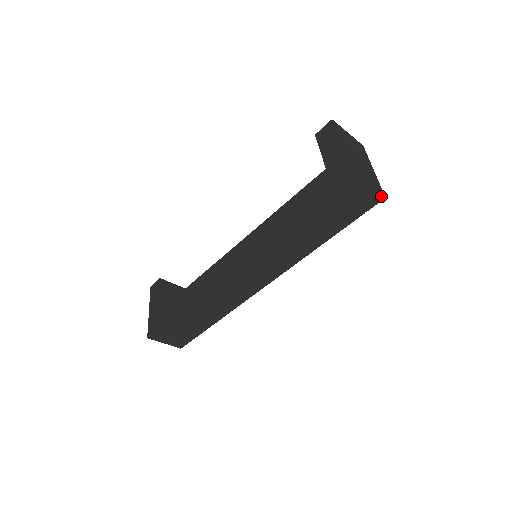
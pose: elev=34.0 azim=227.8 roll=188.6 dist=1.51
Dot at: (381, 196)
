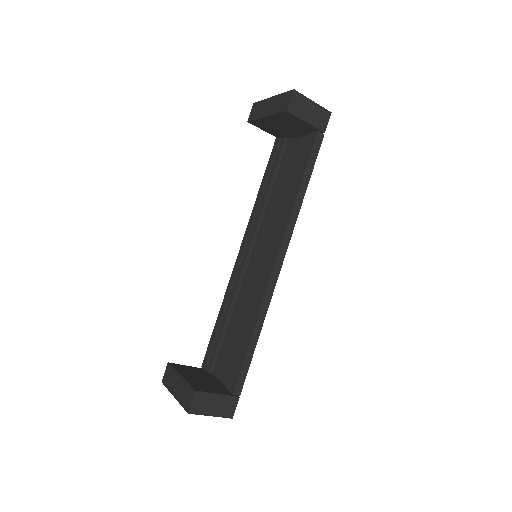
Dot at: (327, 112)
